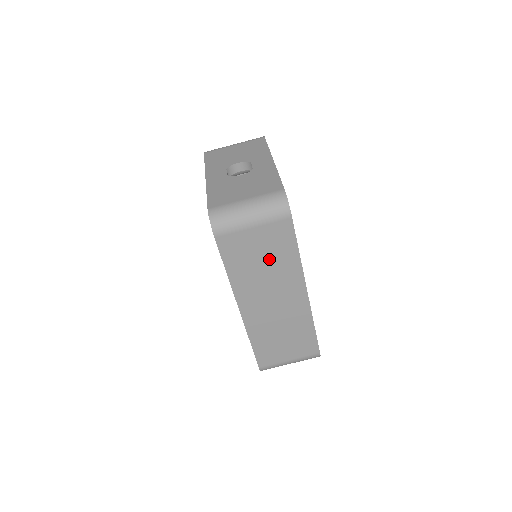
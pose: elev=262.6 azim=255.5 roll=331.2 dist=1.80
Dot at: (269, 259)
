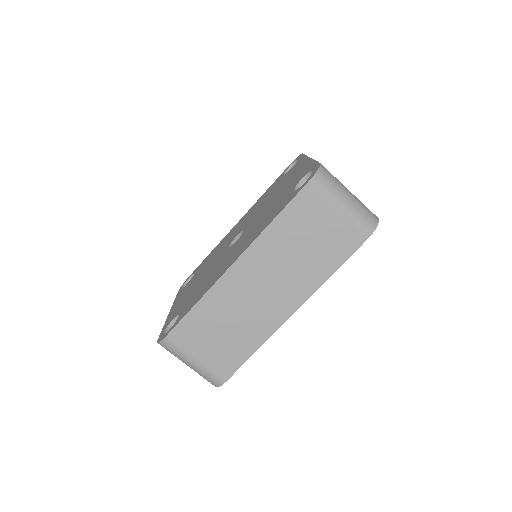
Dot at: (312, 250)
